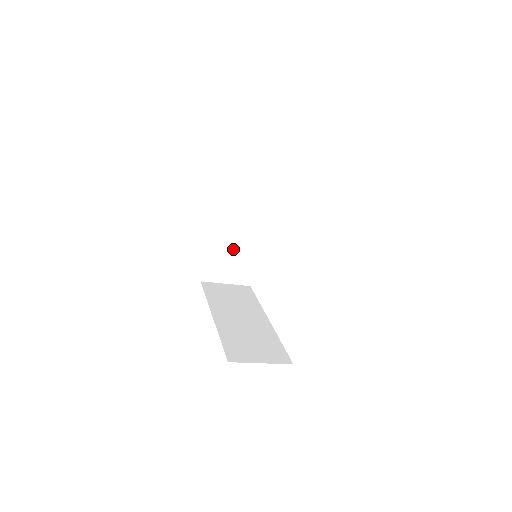
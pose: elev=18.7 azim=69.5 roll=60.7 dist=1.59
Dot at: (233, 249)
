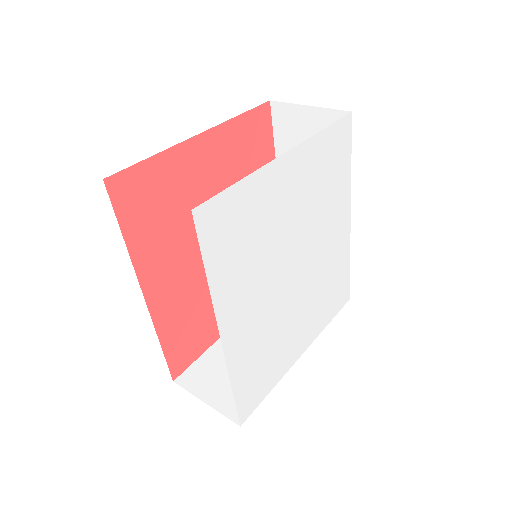
Dot at: occluded
